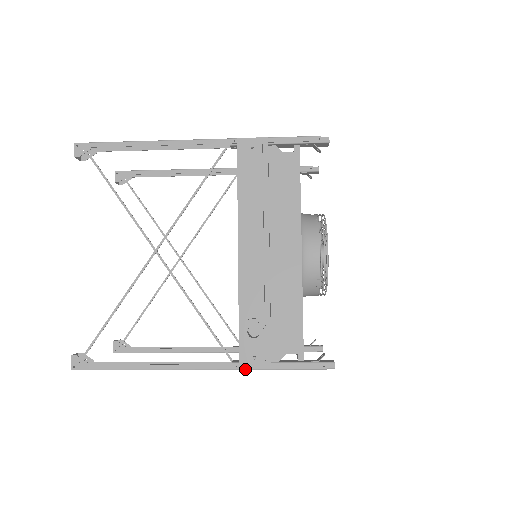
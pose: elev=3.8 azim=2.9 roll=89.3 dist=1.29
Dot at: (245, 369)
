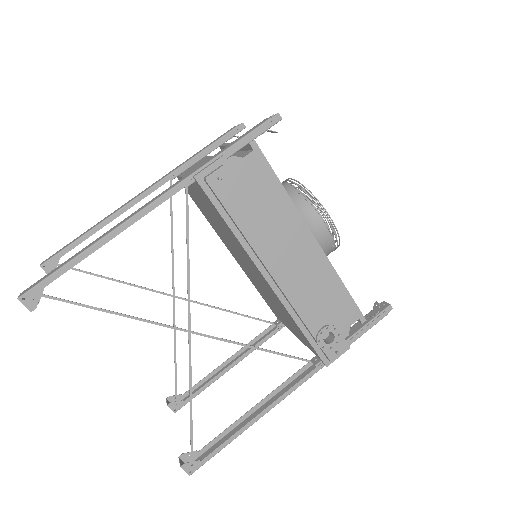
Dot at: (329, 362)
